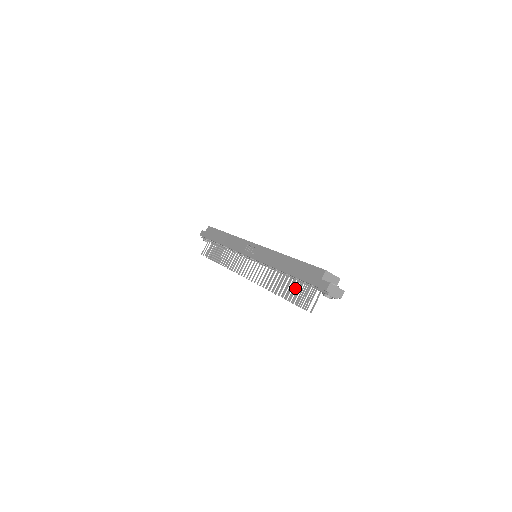
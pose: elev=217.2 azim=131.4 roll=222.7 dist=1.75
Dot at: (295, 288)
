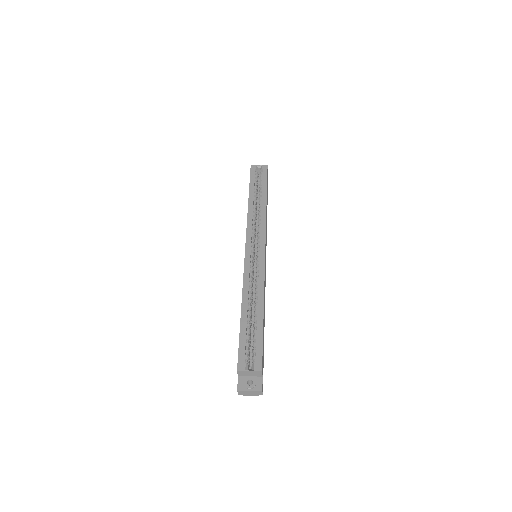
Dot at: occluded
